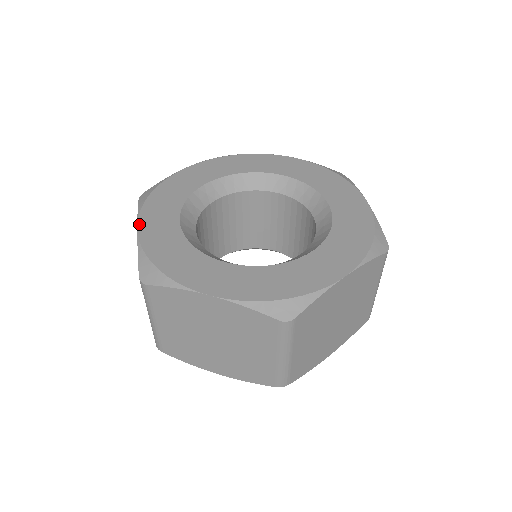
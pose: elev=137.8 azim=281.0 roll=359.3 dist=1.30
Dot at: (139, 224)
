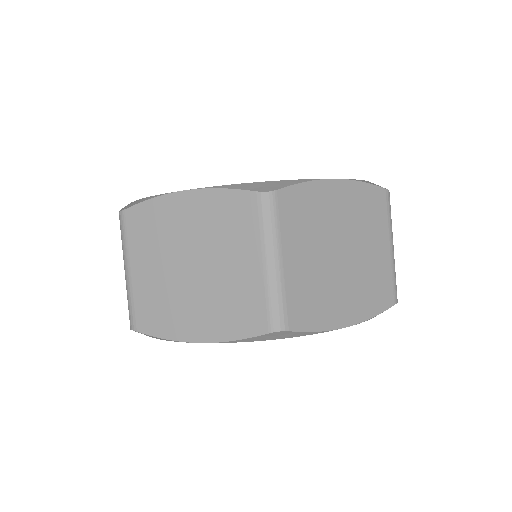
Dot at: (181, 191)
